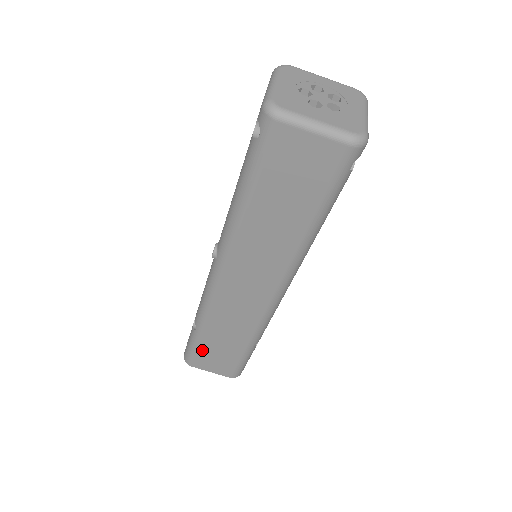
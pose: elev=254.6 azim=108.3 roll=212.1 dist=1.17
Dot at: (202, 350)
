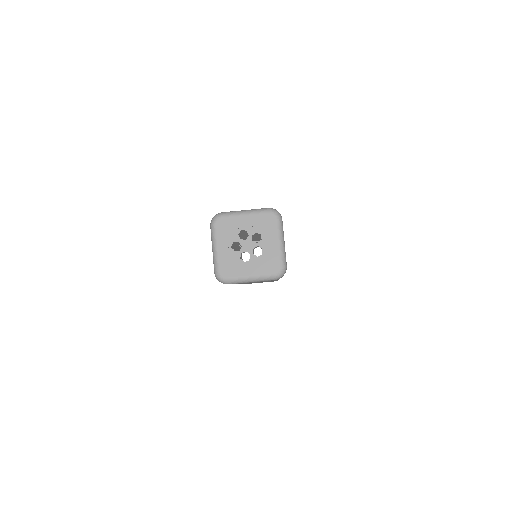
Dot at: occluded
